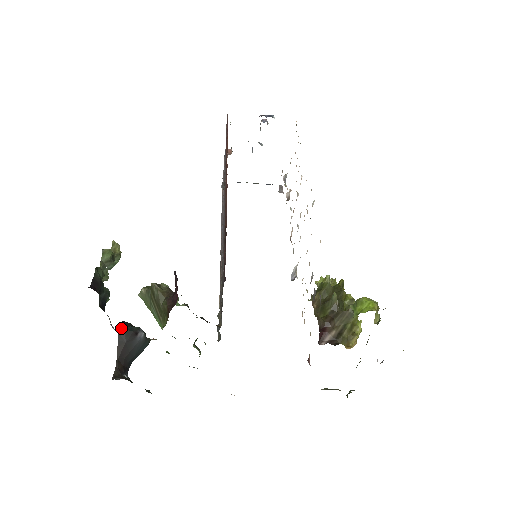
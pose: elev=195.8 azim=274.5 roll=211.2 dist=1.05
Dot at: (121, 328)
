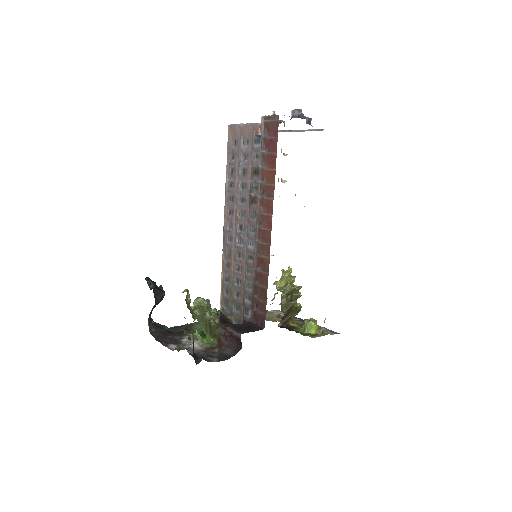
Dot at: (157, 302)
